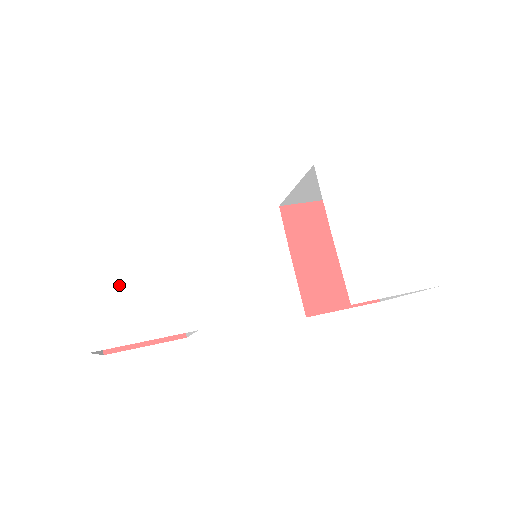
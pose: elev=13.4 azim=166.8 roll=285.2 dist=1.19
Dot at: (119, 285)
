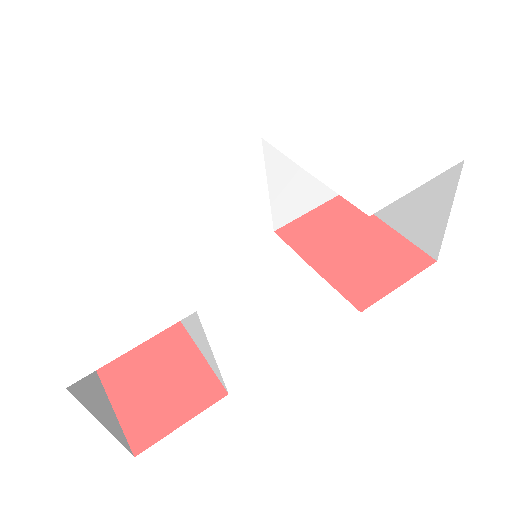
Dot at: (89, 307)
